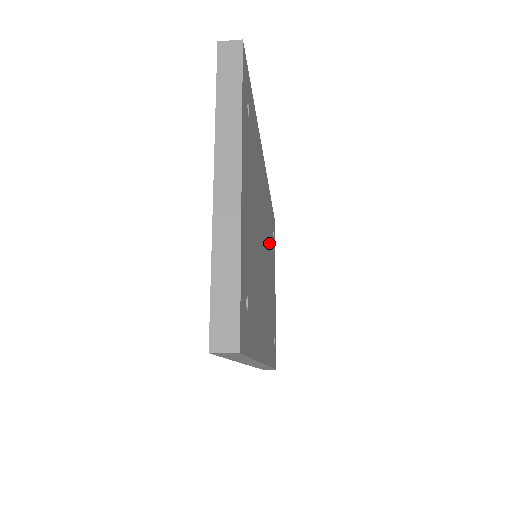
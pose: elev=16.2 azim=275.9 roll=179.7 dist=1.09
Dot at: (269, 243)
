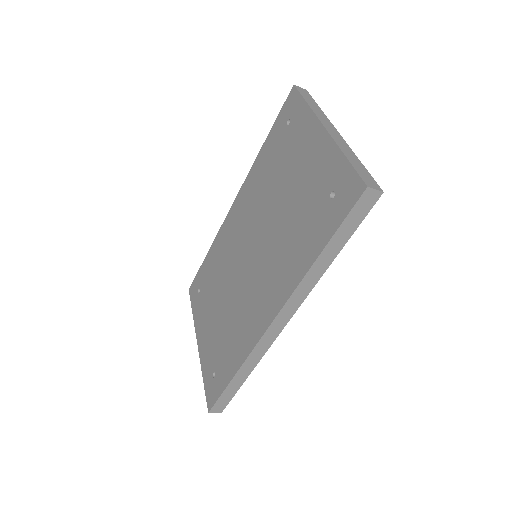
Dot at: occluded
